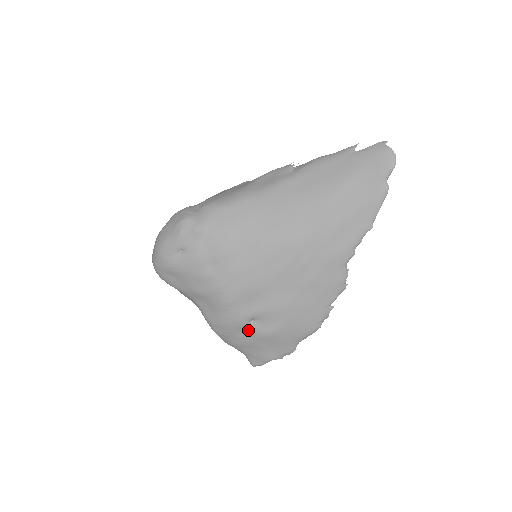
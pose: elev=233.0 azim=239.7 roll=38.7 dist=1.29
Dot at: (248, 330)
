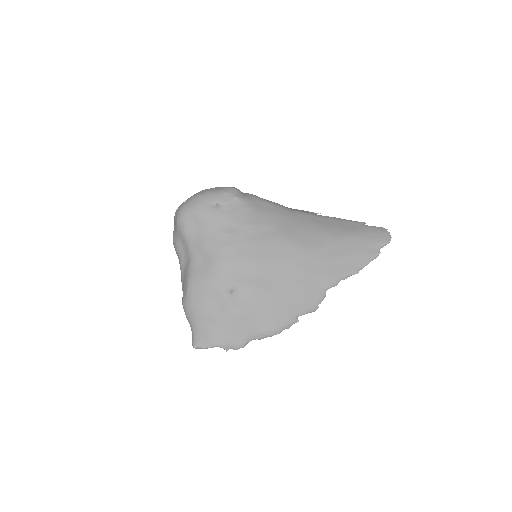
Dot at: (223, 299)
